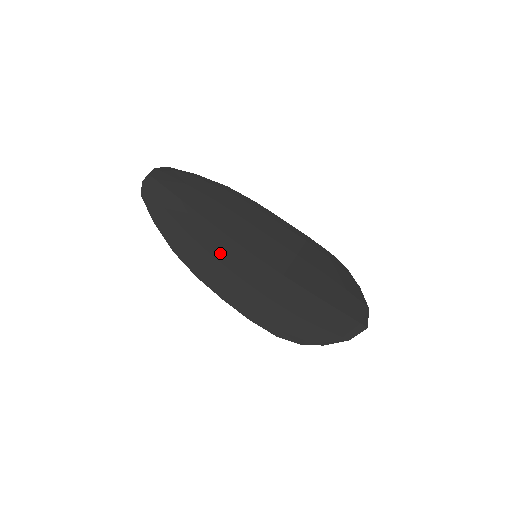
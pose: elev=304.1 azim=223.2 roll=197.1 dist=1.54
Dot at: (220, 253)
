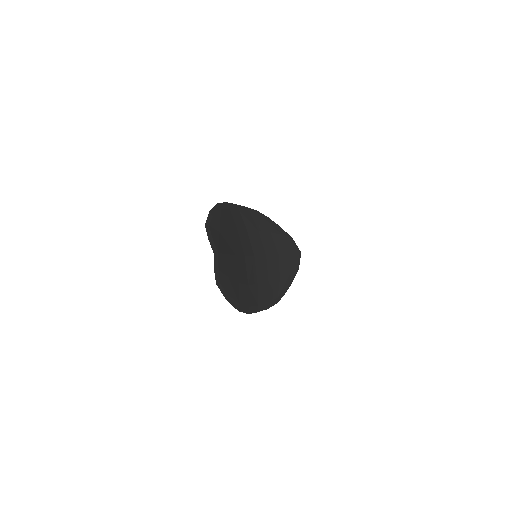
Dot at: (248, 277)
